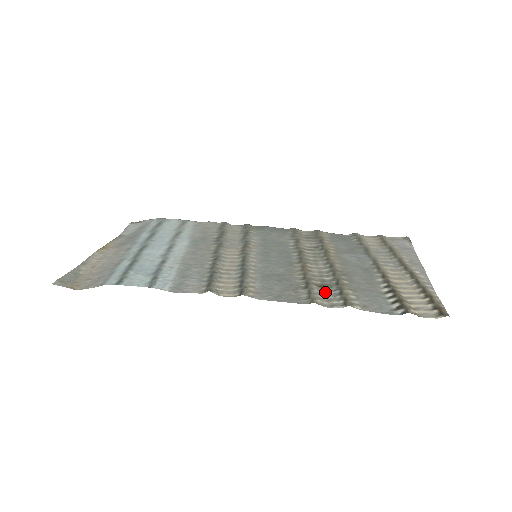
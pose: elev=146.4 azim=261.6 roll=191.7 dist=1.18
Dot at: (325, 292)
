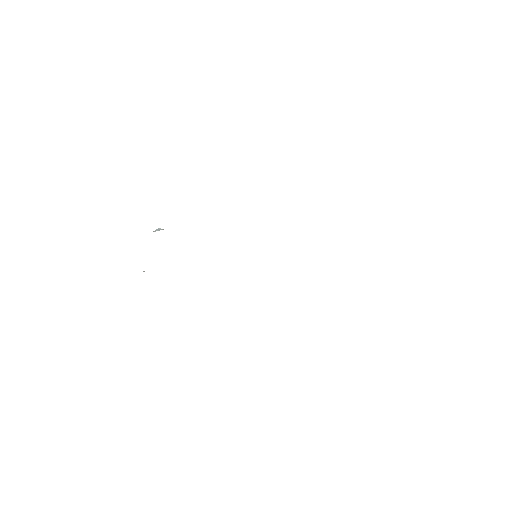
Dot at: occluded
